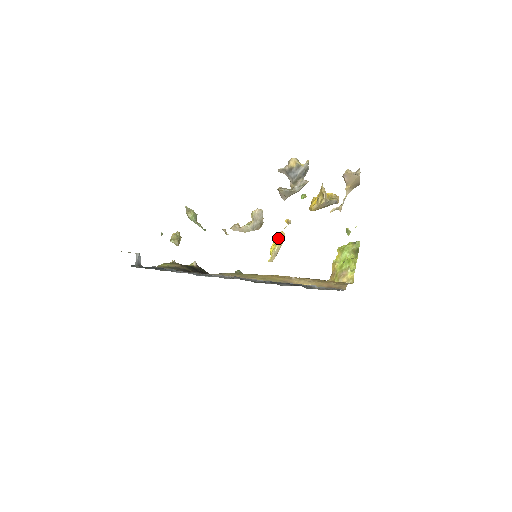
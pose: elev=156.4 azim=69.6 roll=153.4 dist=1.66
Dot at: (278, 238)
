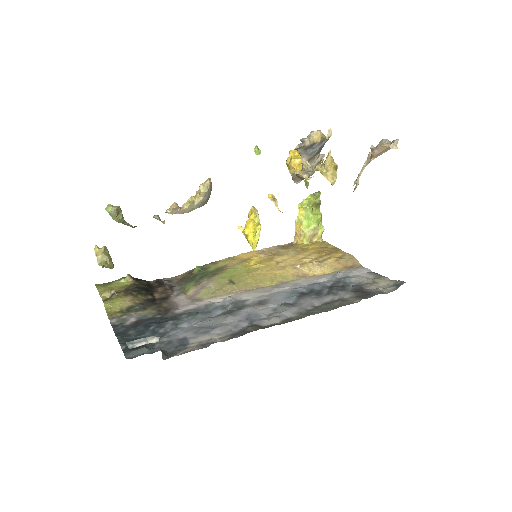
Dot at: (252, 217)
